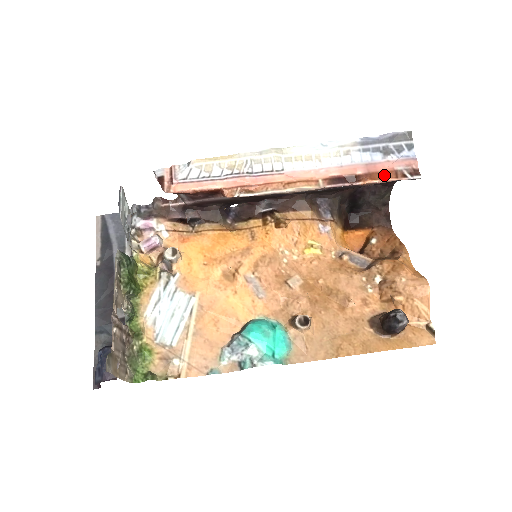
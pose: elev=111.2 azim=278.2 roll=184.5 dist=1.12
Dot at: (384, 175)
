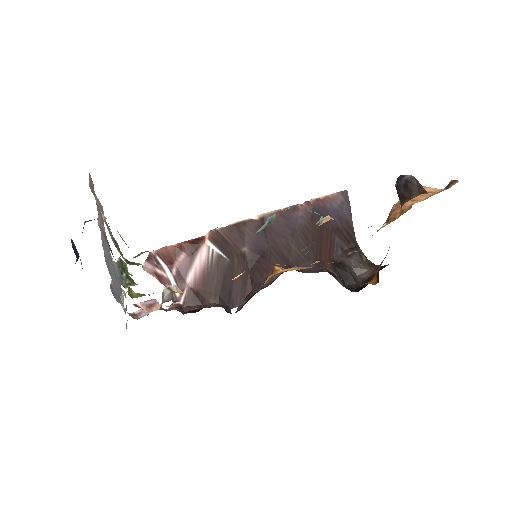
Dot at: (320, 198)
